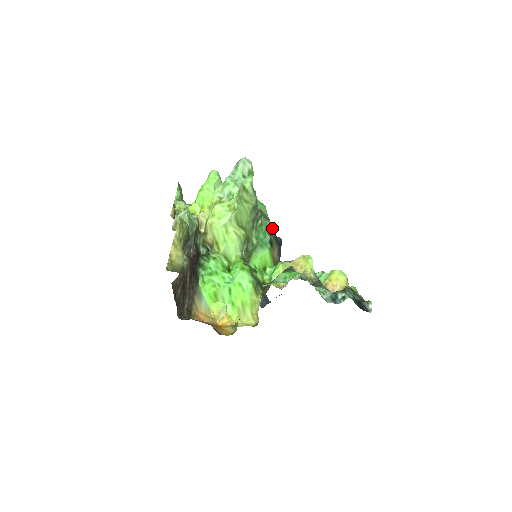
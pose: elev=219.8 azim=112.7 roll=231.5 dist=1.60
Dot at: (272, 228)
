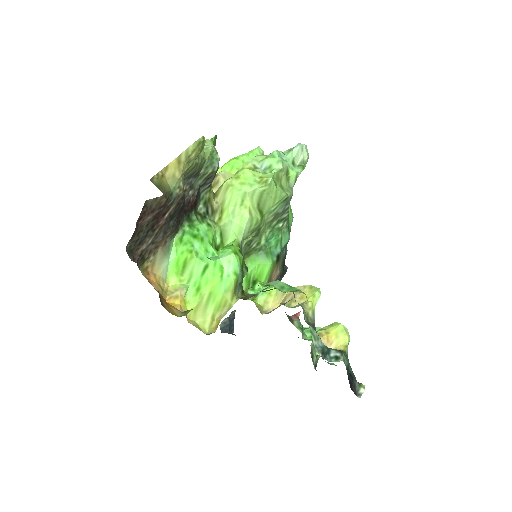
Dot at: (286, 248)
